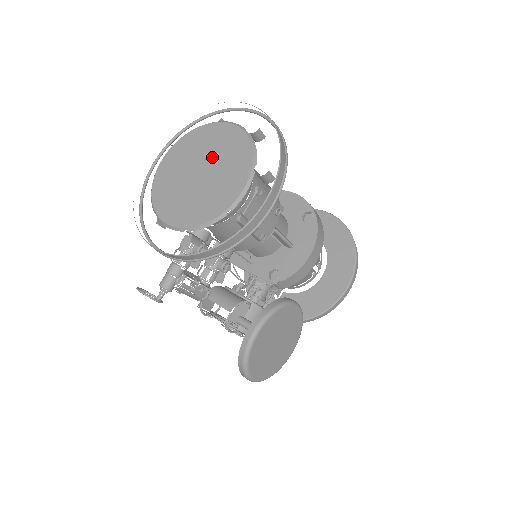
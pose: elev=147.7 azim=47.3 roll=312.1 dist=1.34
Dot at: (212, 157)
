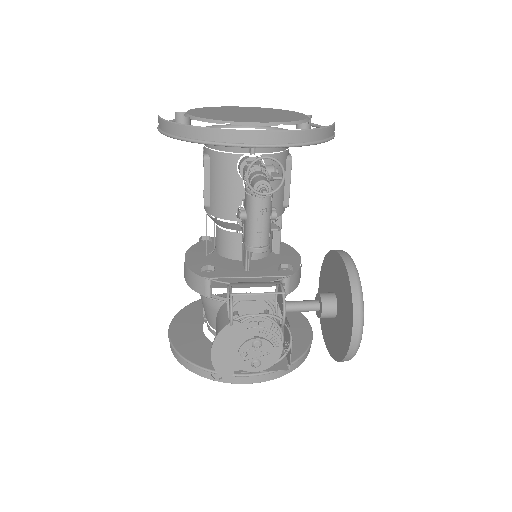
Dot at: (249, 111)
